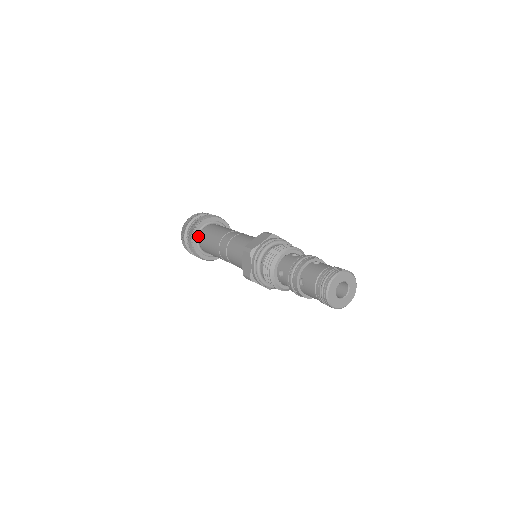
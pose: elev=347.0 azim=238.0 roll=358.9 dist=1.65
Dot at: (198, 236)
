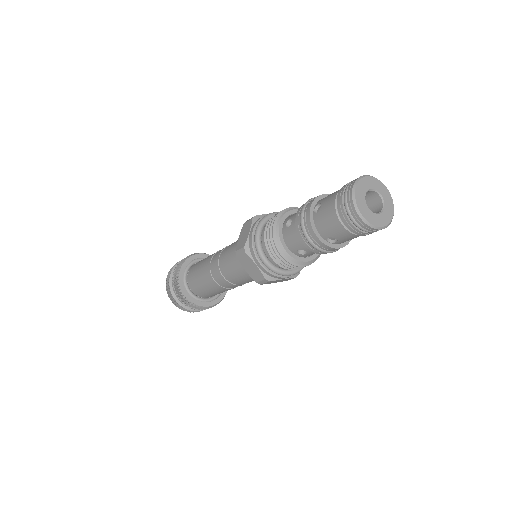
Dot at: (189, 266)
